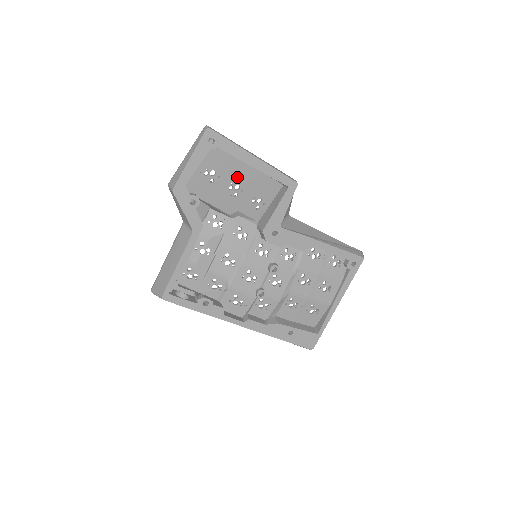
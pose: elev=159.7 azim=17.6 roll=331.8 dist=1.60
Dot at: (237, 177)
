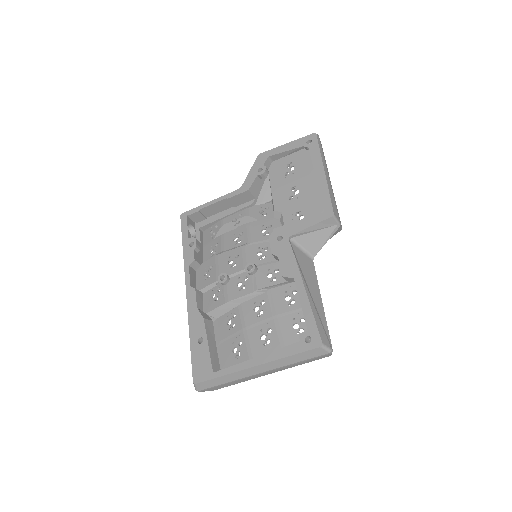
Dot at: (303, 184)
